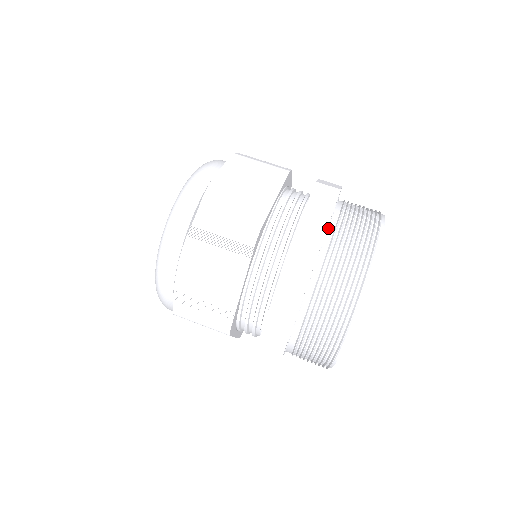
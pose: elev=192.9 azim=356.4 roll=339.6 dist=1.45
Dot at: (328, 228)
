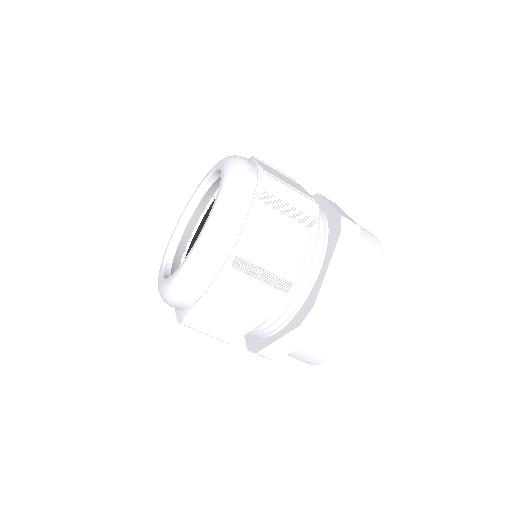
Dot at: occluded
